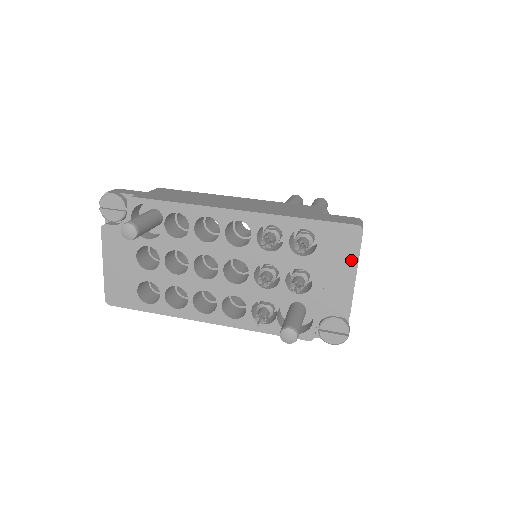
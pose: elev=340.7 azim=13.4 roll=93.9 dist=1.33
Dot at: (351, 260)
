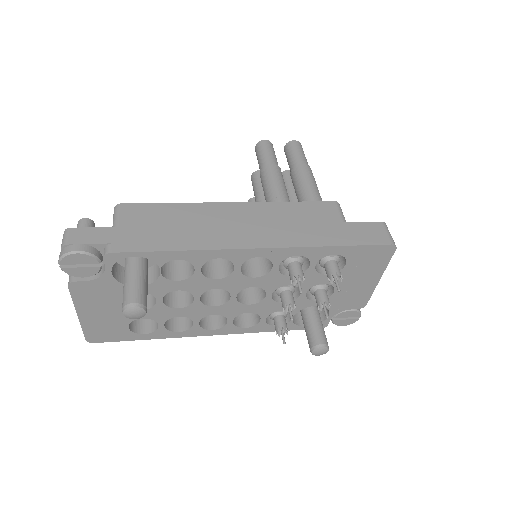
Dot at: (378, 270)
